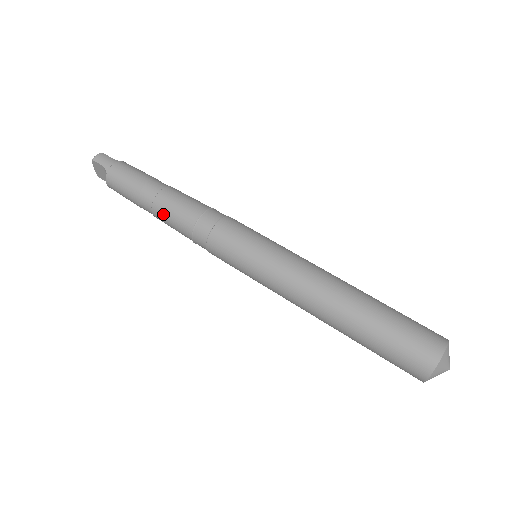
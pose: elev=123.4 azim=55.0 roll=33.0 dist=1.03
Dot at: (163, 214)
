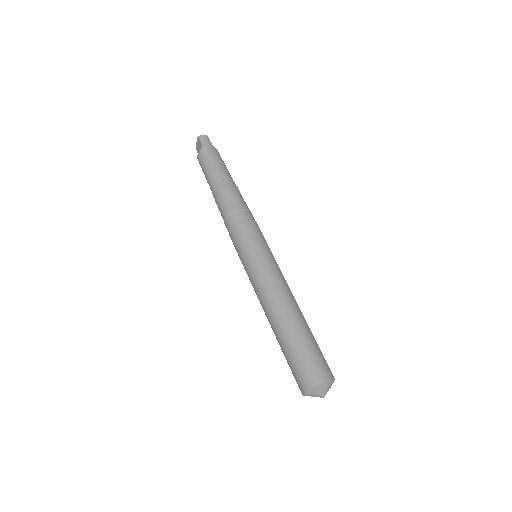
Dot at: (218, 195)
